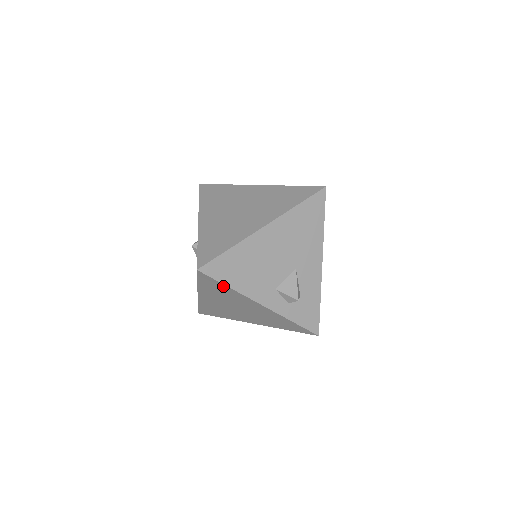
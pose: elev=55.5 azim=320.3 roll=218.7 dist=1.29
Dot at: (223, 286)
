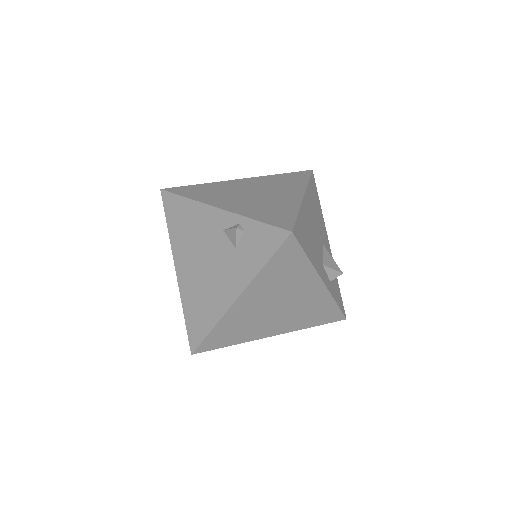
Dot at: (301, 258)
